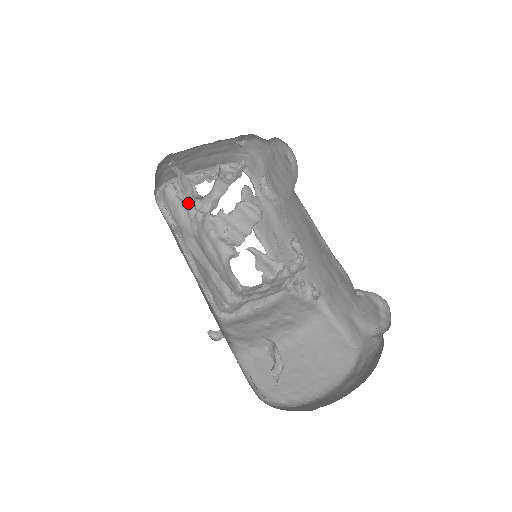
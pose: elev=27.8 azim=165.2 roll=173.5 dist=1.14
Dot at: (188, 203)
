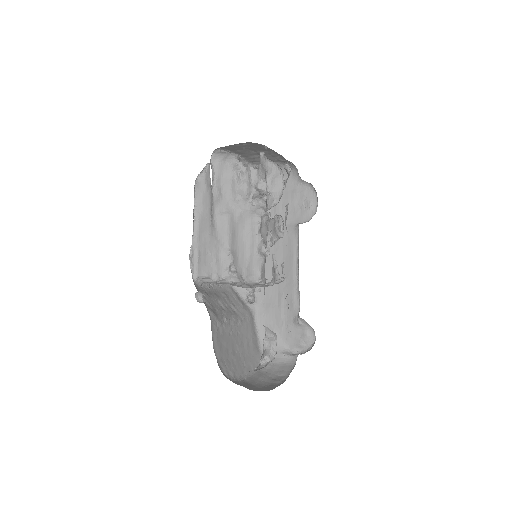
Dot at: (244, 186)
